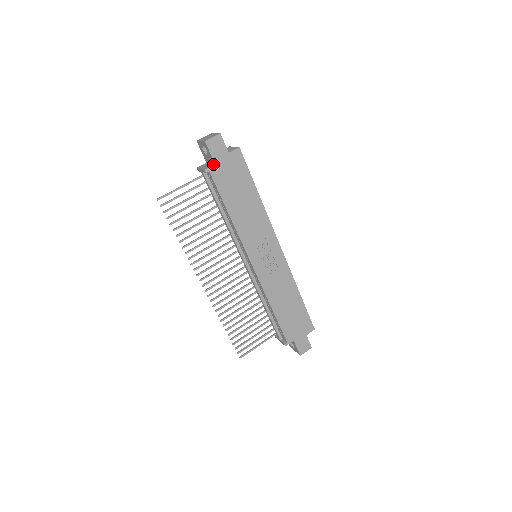
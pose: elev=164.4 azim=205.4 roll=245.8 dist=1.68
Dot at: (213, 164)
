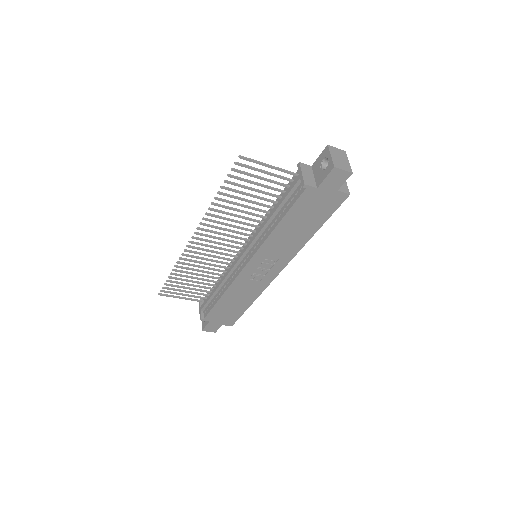
Dot at: (316, 184)
